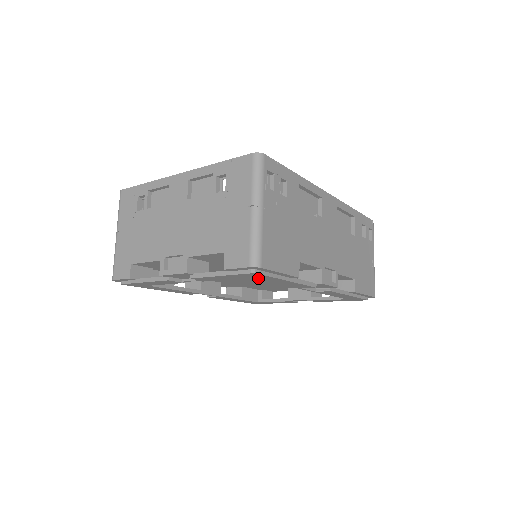
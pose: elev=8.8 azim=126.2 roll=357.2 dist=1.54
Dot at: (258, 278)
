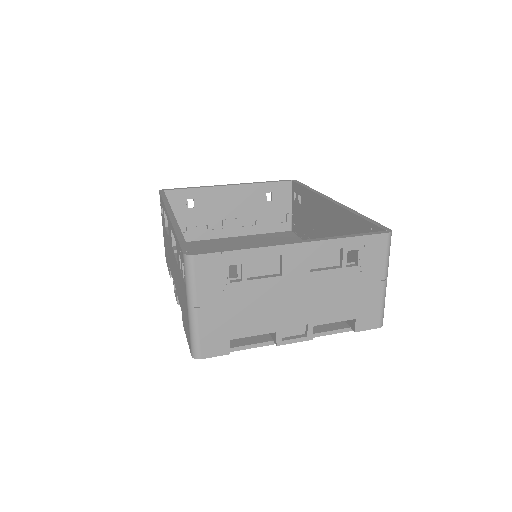
Dot at: occluded
